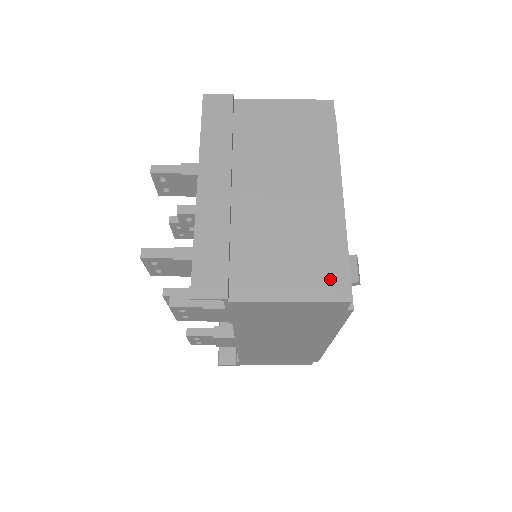
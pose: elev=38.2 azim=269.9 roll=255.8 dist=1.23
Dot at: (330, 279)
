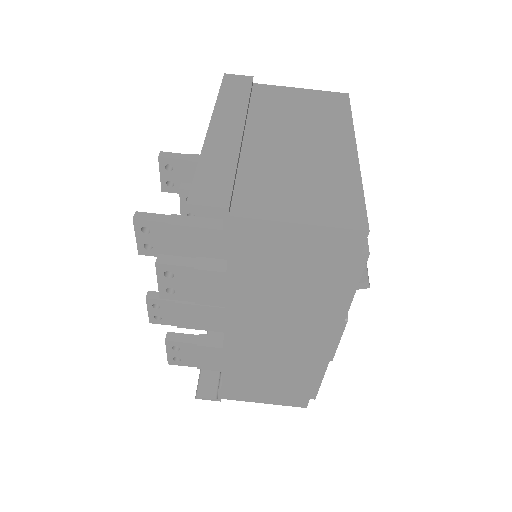
Dot at: (345, 211)
